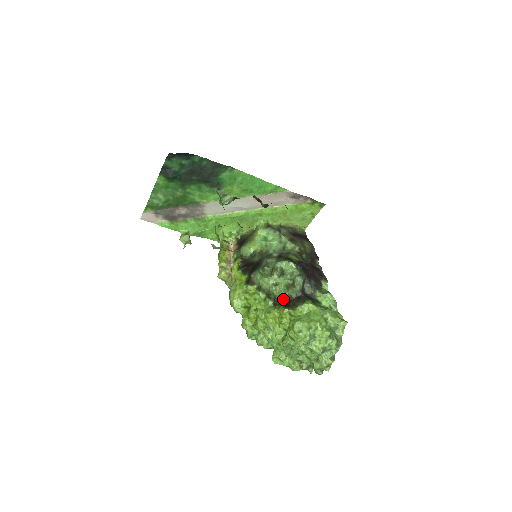
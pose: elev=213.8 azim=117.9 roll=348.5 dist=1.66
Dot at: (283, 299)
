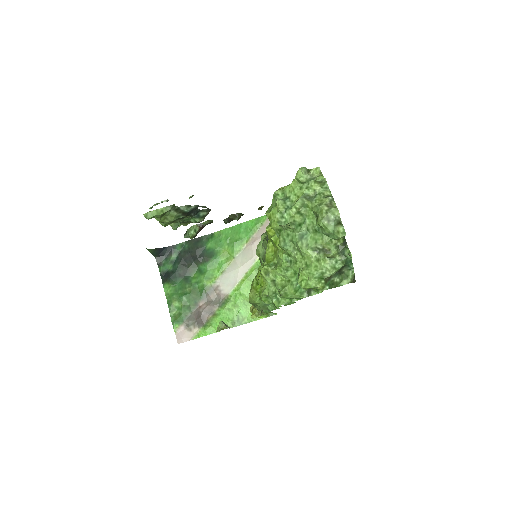
Dot at: occluded
